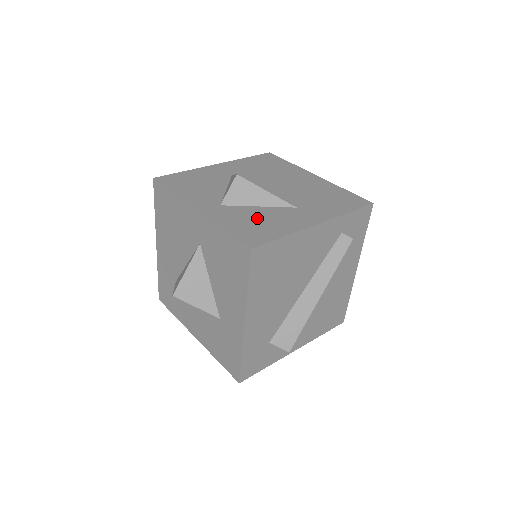
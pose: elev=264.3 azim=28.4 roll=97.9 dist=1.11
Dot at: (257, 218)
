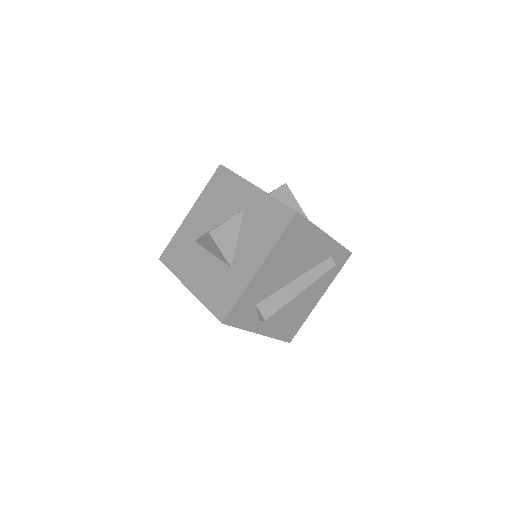
Dot at: occluded
